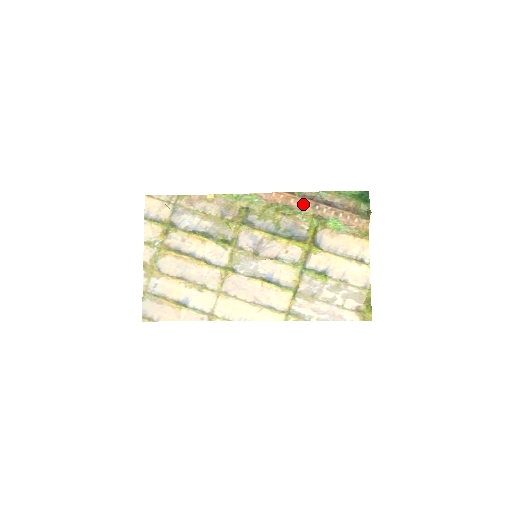
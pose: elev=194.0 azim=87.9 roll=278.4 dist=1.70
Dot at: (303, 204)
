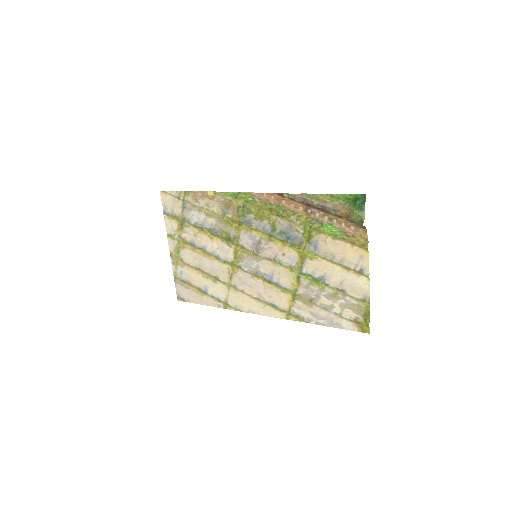
Dot at: (294, 206)
